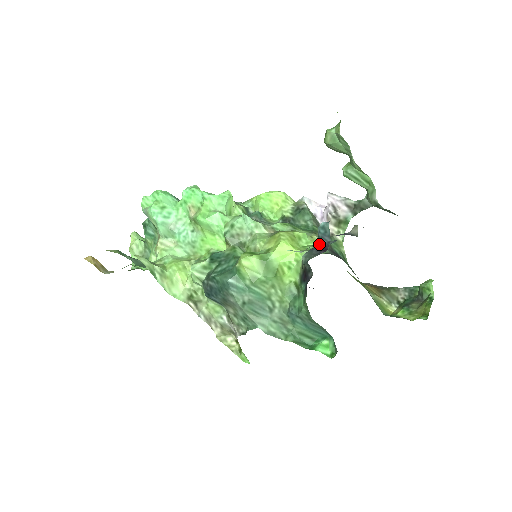
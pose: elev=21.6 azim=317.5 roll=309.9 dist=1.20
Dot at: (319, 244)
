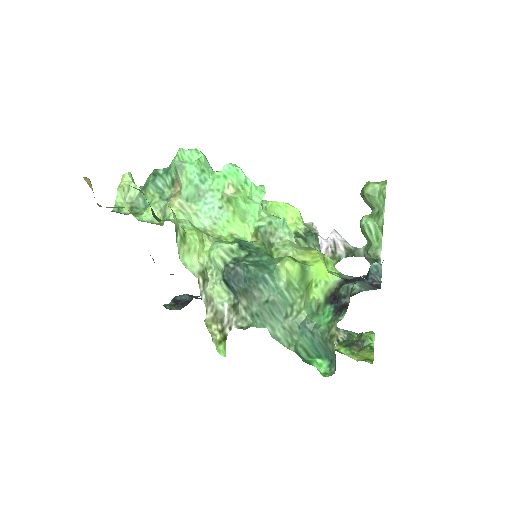
Dot at: (371, 280)
